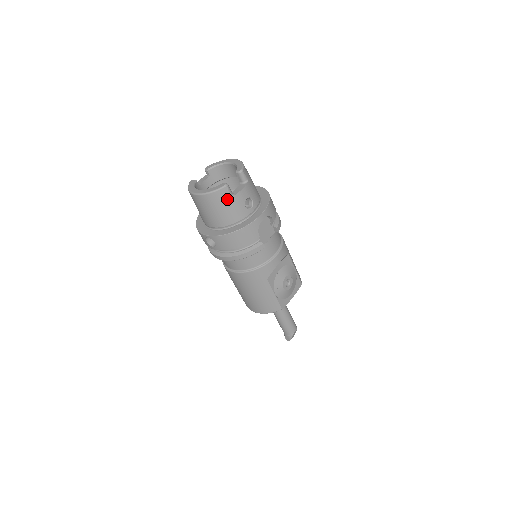
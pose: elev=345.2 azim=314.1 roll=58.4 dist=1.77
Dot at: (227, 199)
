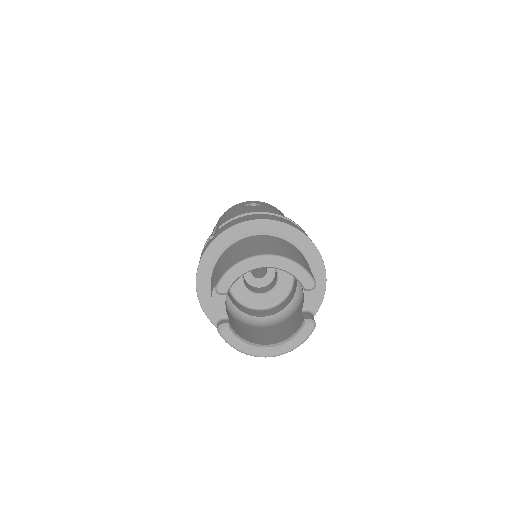
Dot at: occluded
